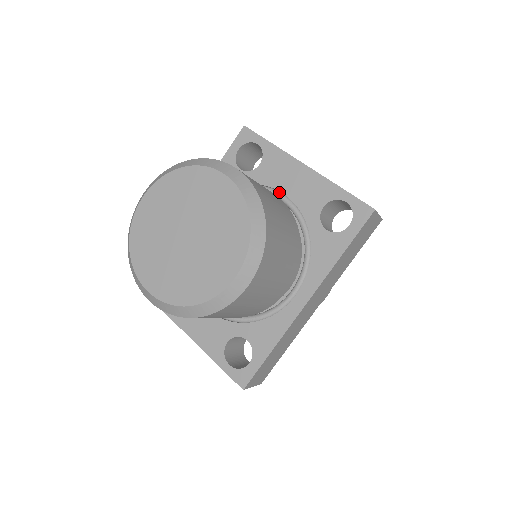
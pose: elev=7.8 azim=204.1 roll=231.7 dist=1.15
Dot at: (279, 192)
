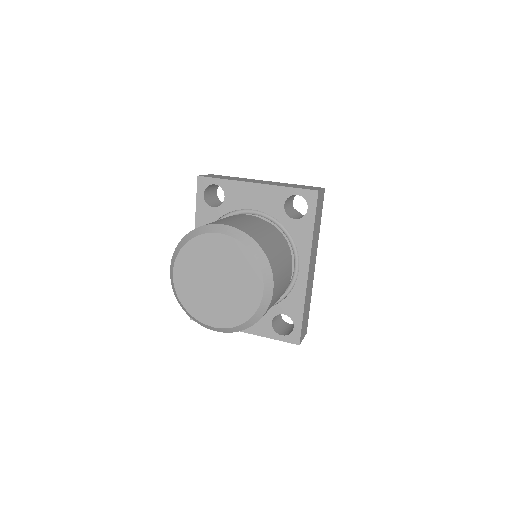
Dot at: (249, 210)
